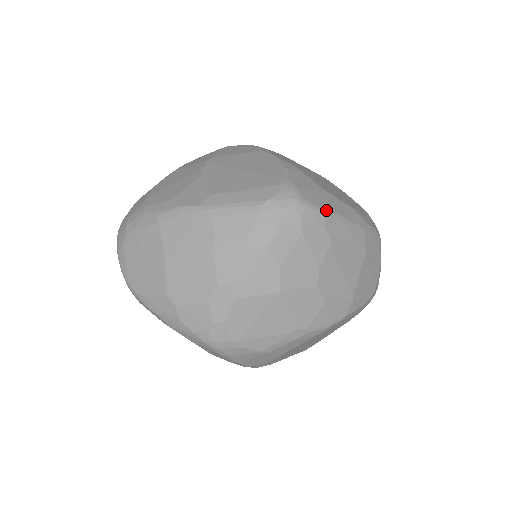
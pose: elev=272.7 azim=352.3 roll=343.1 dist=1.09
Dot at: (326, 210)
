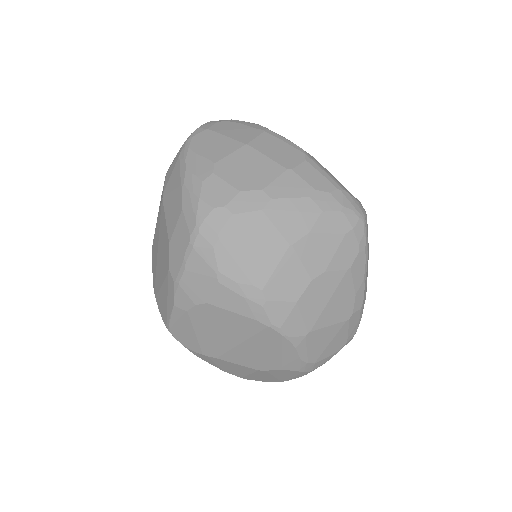
Dot at: (367, 249)
